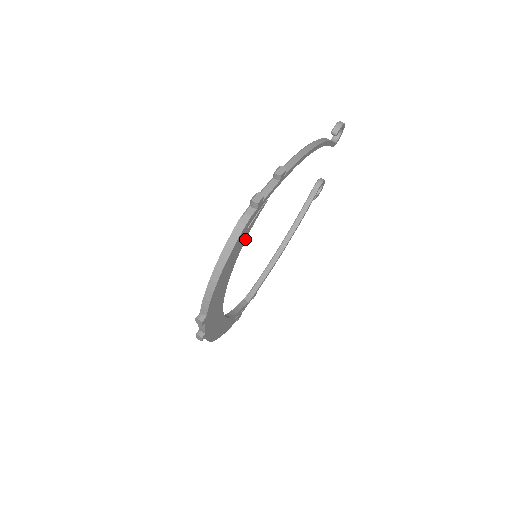
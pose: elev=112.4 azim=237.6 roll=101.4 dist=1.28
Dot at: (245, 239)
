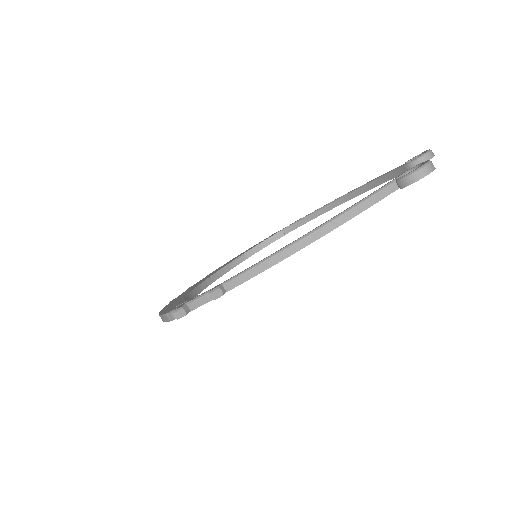
Dot at: occluded
